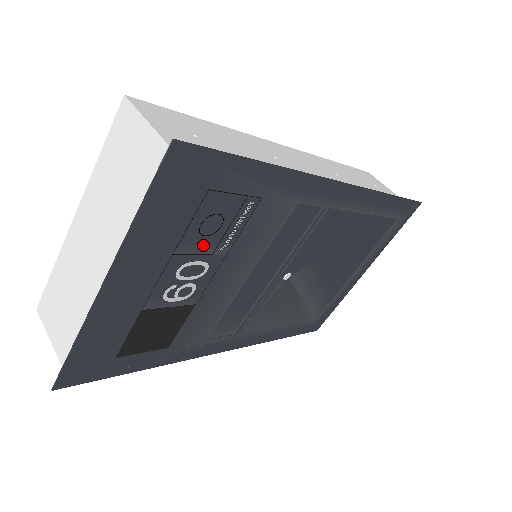
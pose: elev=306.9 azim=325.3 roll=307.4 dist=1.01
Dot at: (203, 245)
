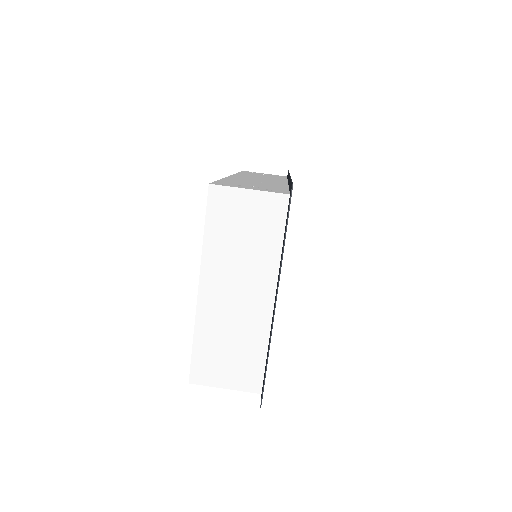
Dot at: occluded
